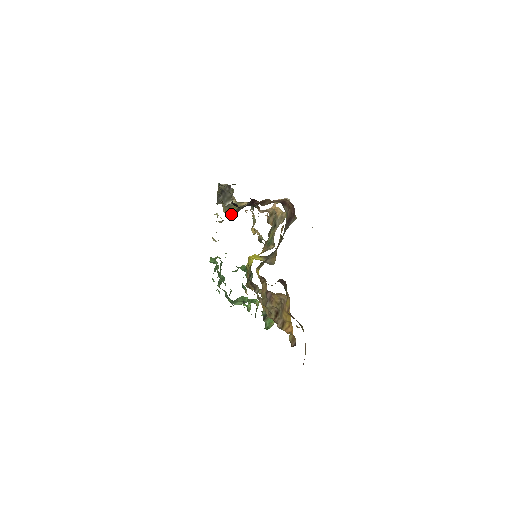
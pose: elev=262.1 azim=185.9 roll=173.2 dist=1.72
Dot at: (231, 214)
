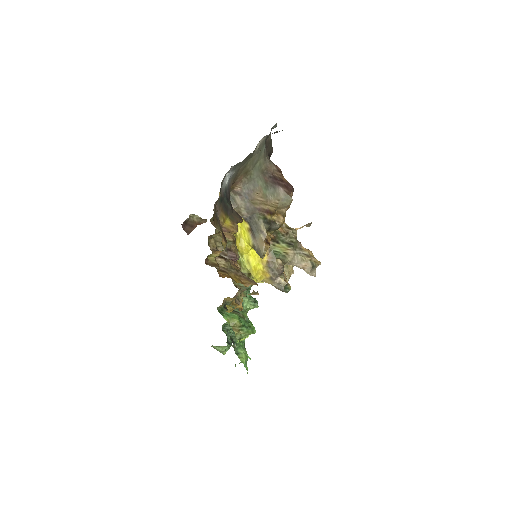
Dot at: occluded
